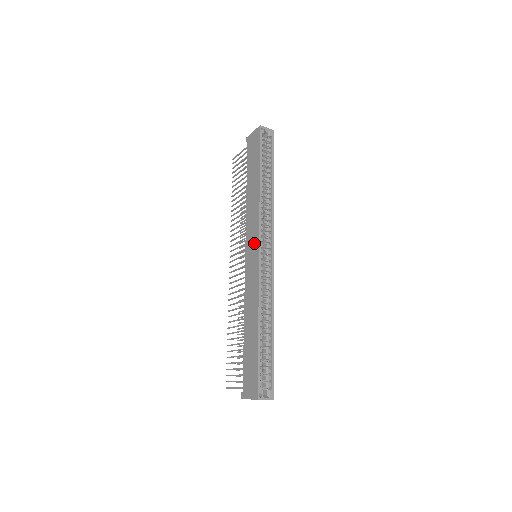
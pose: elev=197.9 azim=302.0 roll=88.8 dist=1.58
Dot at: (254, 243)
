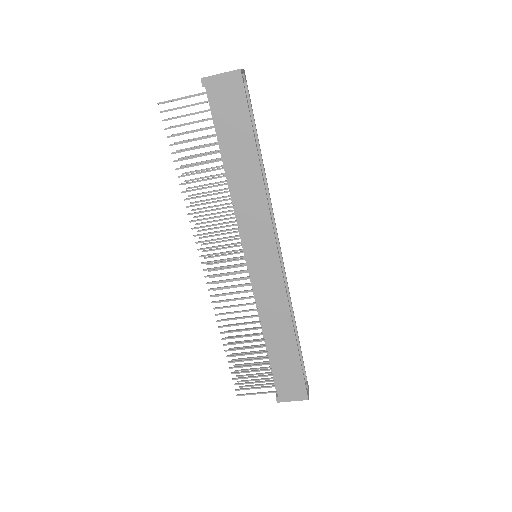
Dot at: (266, 248)
